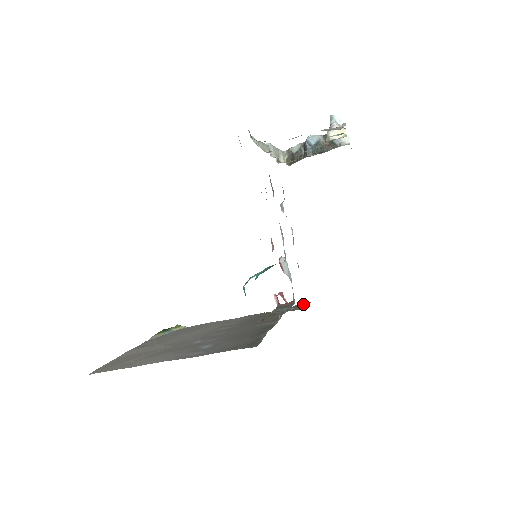
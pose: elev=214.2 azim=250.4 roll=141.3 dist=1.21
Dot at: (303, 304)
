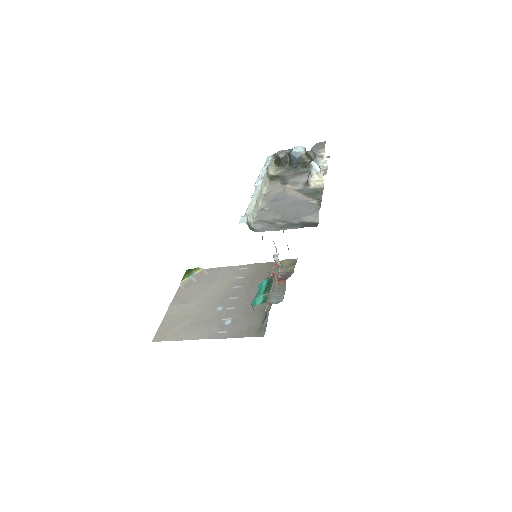
Dot at: (292, 259)
